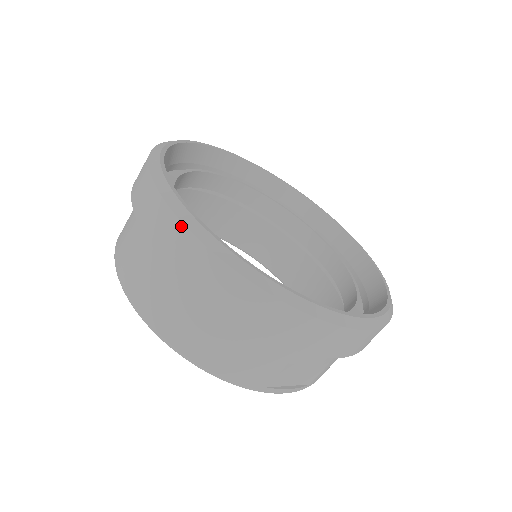
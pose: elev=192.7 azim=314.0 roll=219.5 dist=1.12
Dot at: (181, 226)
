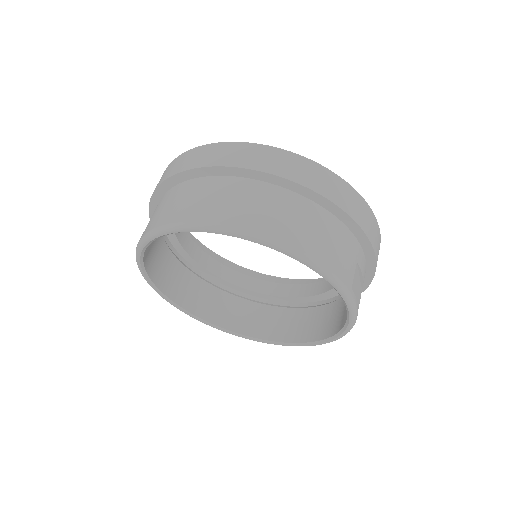
Dot at: (271, 148)
